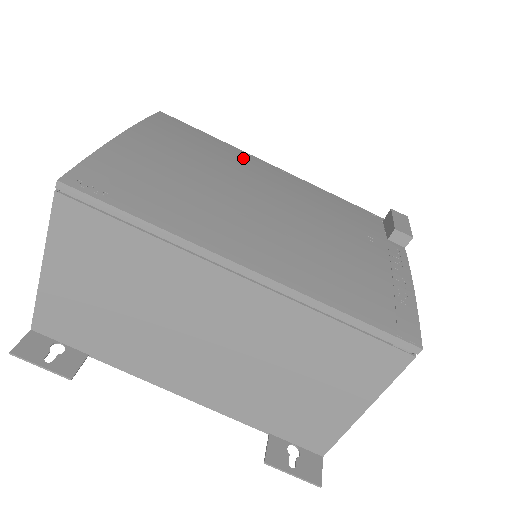
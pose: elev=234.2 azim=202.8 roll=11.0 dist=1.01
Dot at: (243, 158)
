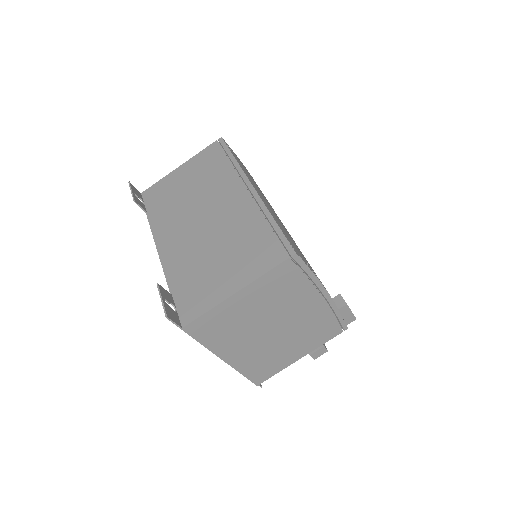
Dot at: occluded
